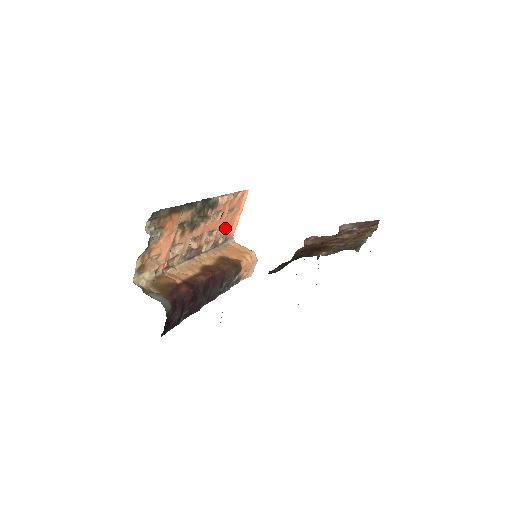
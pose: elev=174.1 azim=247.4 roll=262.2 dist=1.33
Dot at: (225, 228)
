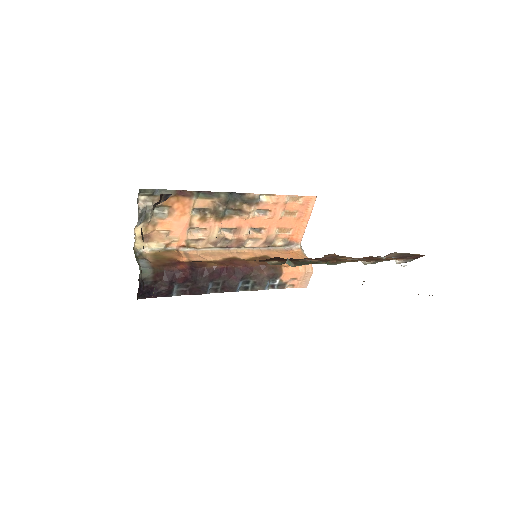
Dot at: (285, 231)
